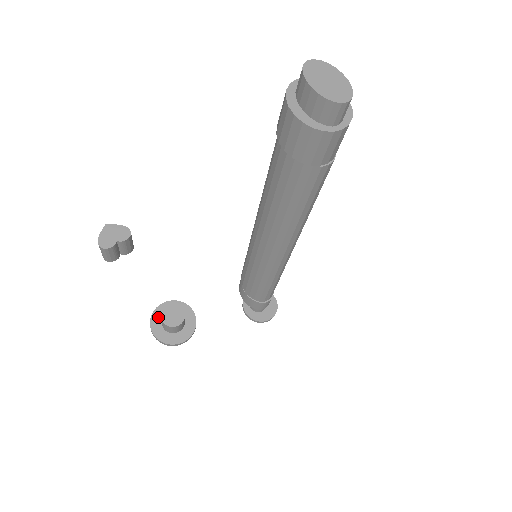
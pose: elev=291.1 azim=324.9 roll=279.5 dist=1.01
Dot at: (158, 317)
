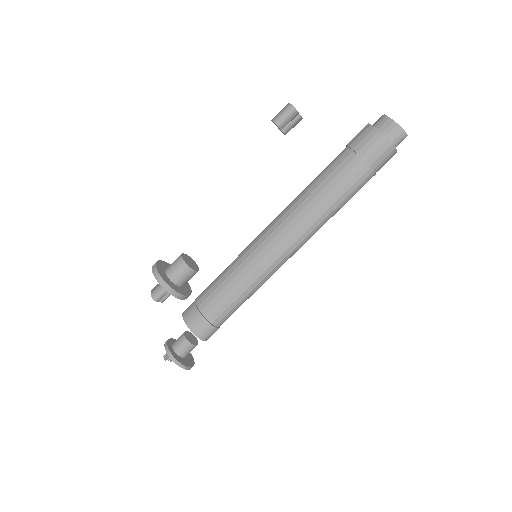
Dot at: (162, 267)
